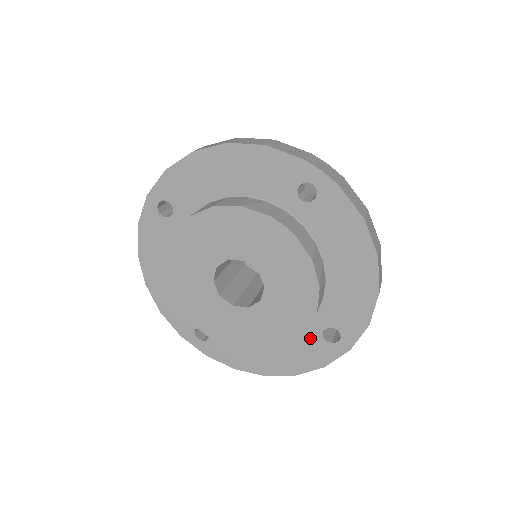
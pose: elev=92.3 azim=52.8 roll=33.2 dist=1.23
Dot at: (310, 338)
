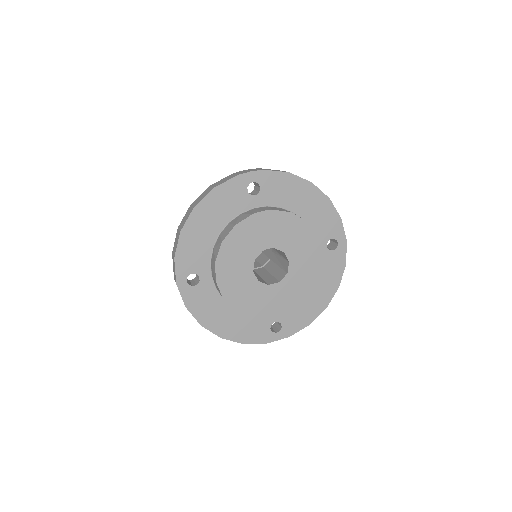
Dot at: (325, 259)
